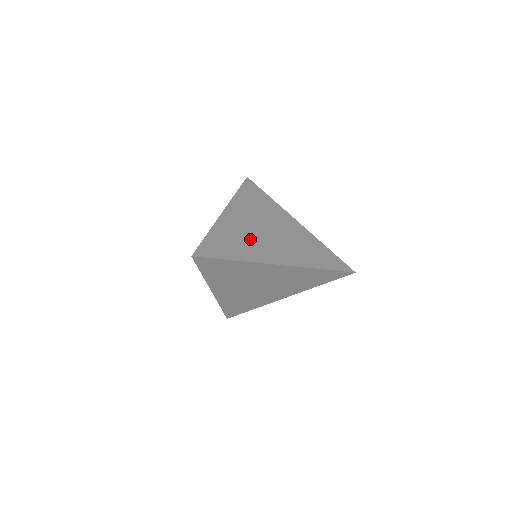
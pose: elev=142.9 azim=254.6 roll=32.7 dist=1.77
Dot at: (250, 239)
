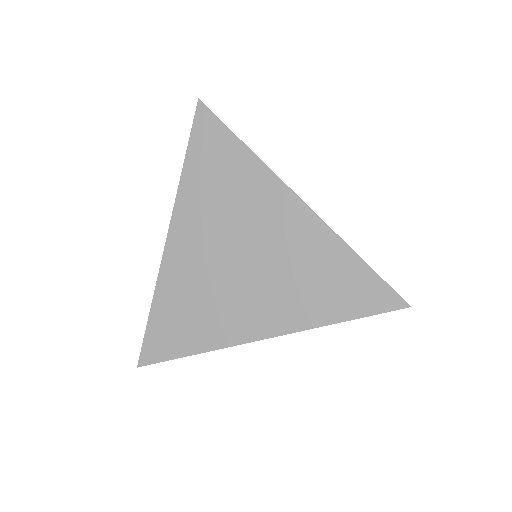
Dot at: occluded
